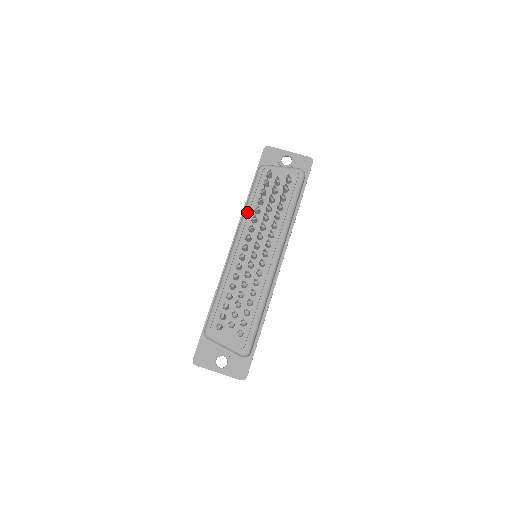
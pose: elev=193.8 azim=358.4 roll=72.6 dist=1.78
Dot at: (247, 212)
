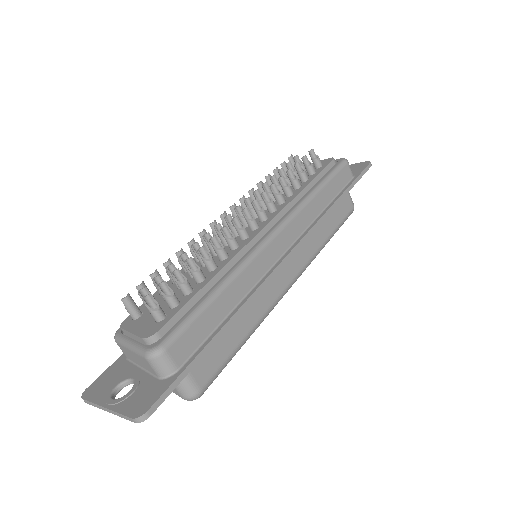
Dot at: occluded
